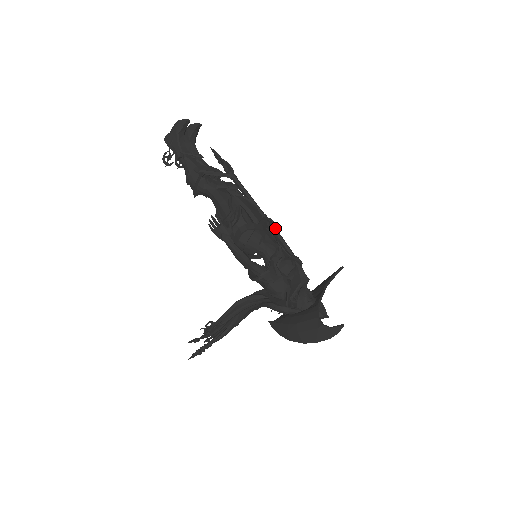
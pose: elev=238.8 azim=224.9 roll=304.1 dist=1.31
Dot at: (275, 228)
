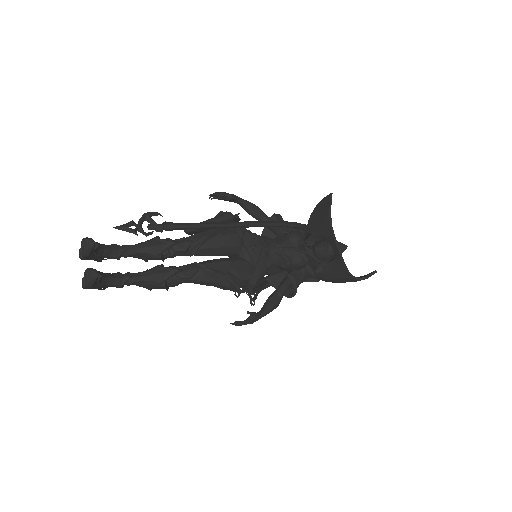
Dot at: (251, 224)
